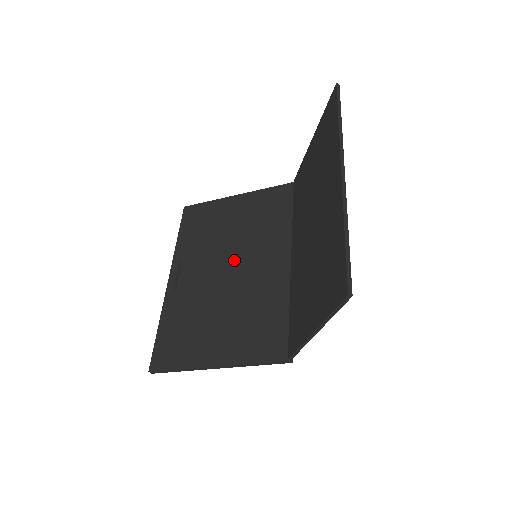
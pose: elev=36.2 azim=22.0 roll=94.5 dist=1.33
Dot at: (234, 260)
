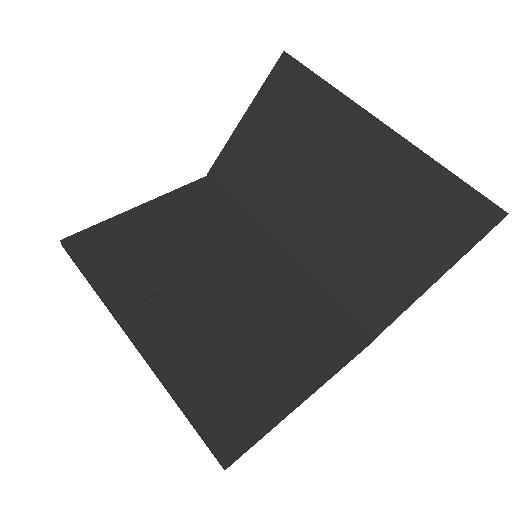
Dot at: (214, 276)
